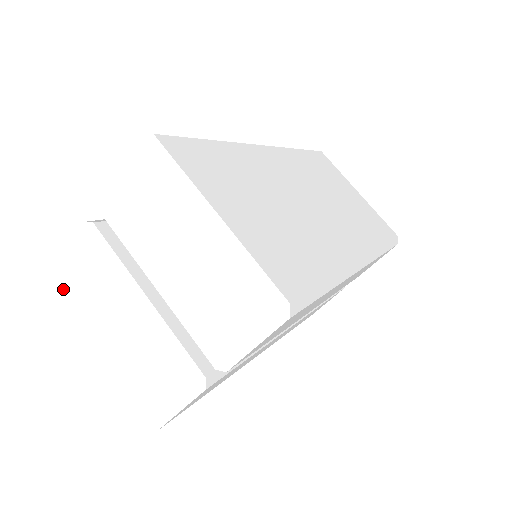
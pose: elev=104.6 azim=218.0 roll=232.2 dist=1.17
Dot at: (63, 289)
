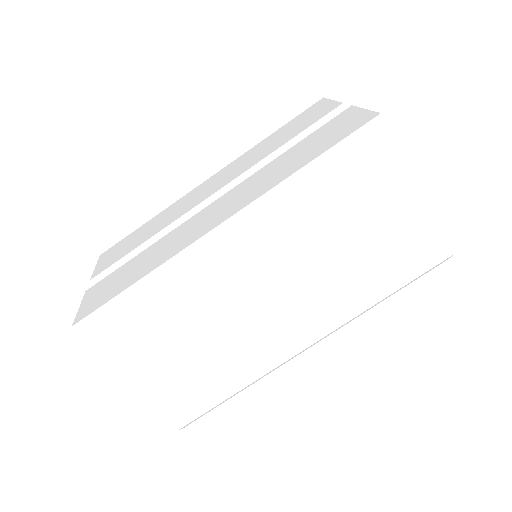
Dot at: occluded
